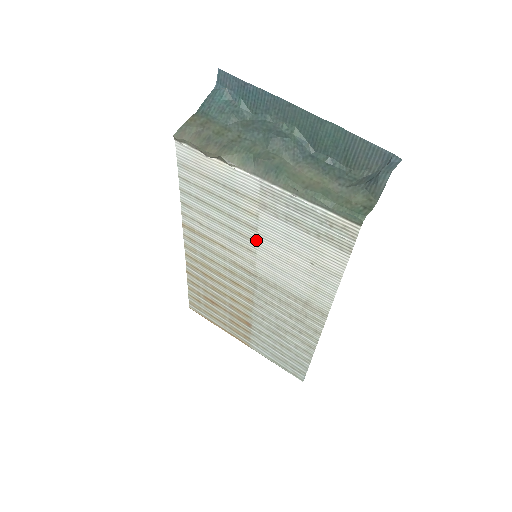
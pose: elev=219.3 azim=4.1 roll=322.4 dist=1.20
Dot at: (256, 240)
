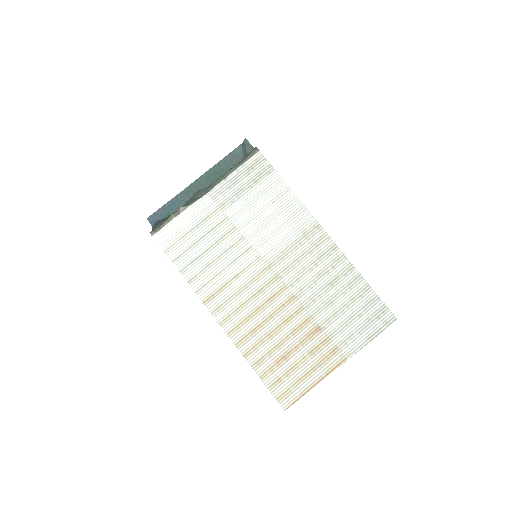
Dot at: (242, 236)
